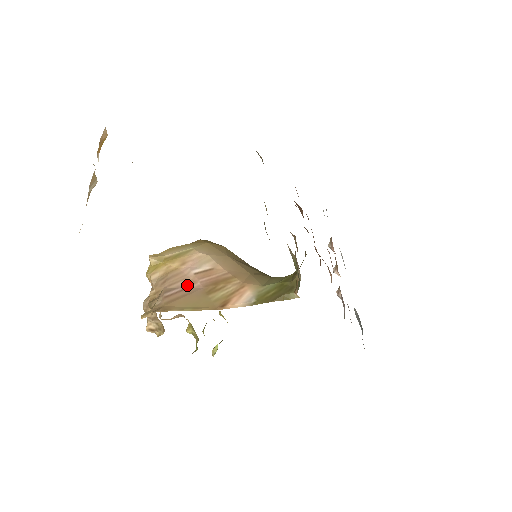
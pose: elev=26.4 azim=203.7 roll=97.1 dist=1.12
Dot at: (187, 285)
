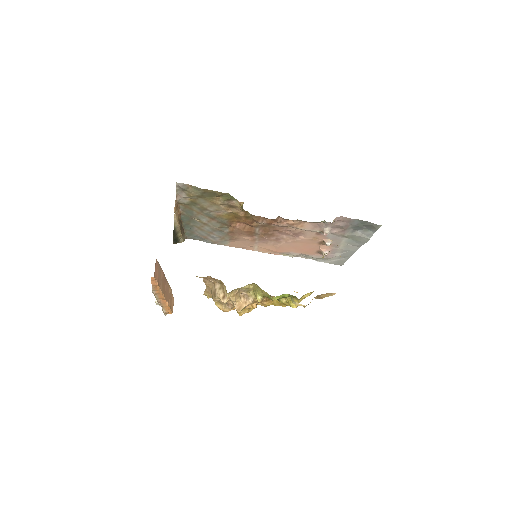
Dot at: occluded
